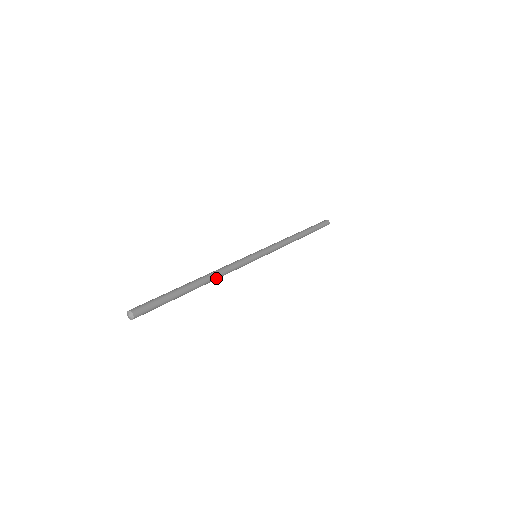
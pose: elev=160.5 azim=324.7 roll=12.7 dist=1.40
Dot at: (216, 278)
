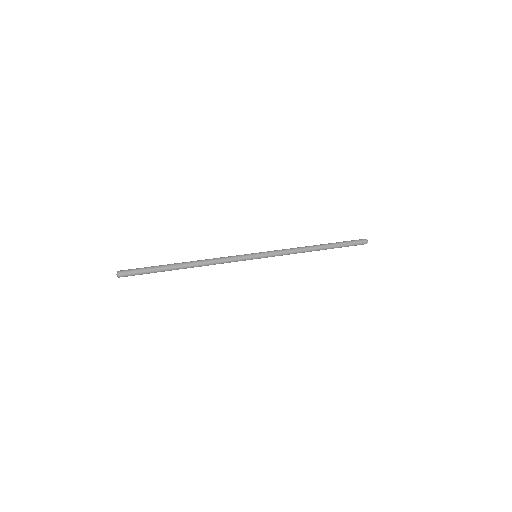
Dot at: (204, 264)
